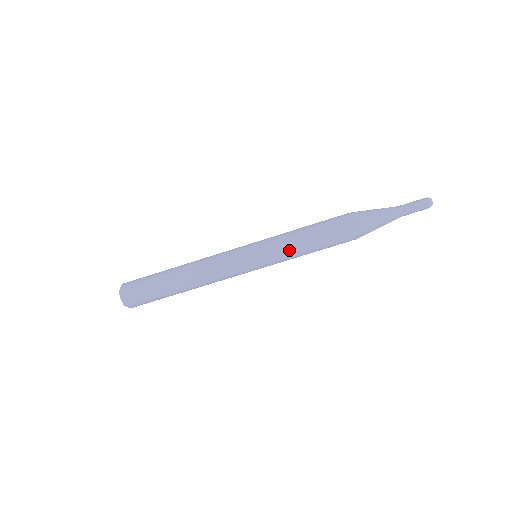
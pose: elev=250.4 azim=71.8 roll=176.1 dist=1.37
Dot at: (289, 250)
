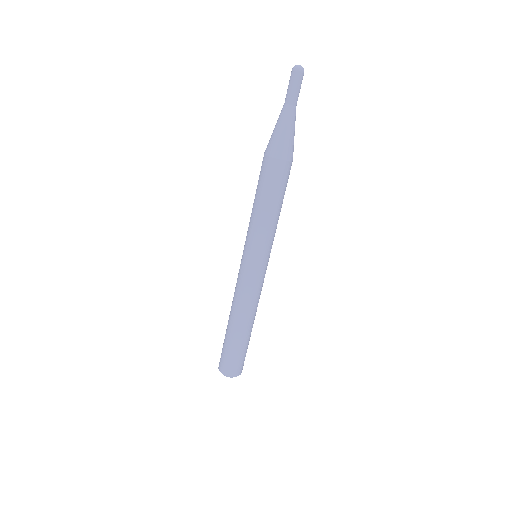
Dot at: (256, 227)
